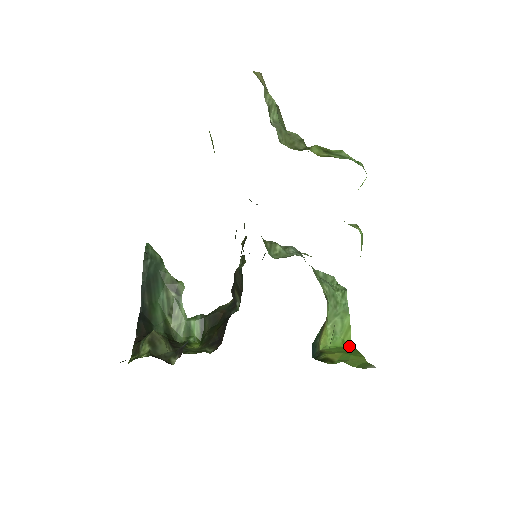
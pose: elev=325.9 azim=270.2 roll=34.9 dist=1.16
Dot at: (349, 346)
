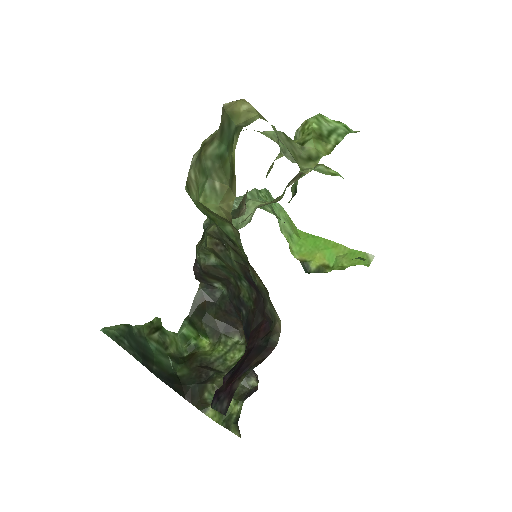
Dot at: (302, 234)
